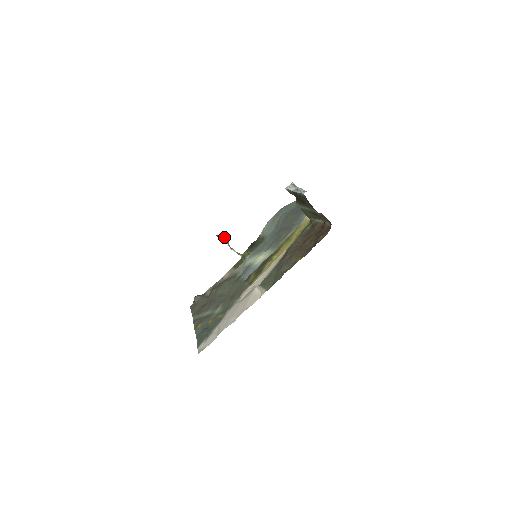
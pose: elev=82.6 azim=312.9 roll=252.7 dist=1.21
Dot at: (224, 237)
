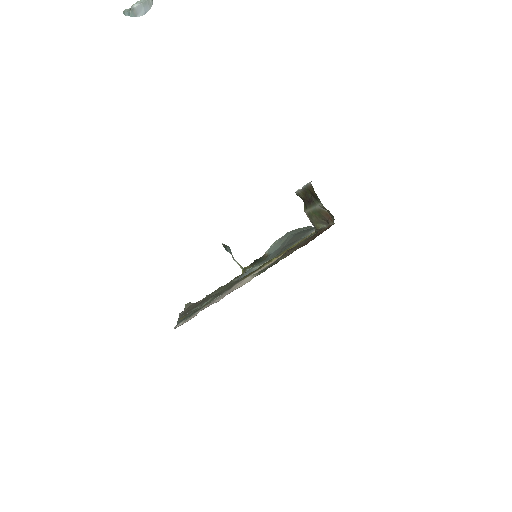
Dot at: (229, 247)
